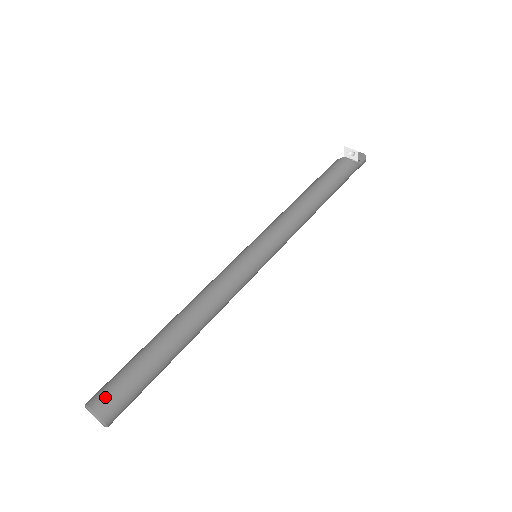
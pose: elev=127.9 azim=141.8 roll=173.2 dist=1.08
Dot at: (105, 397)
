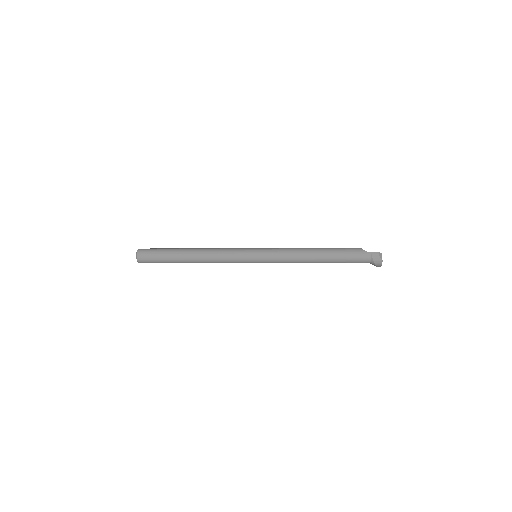
Dot at: occluded
